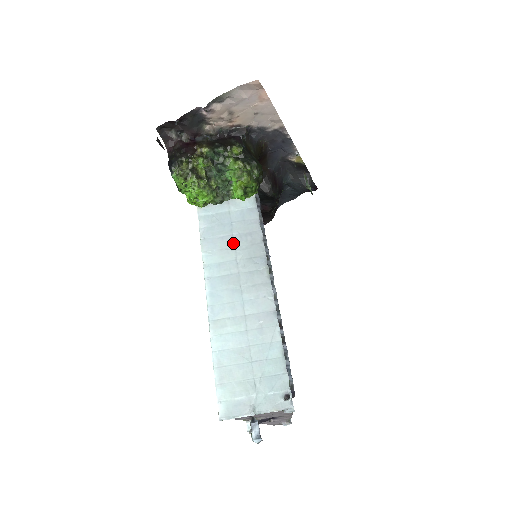
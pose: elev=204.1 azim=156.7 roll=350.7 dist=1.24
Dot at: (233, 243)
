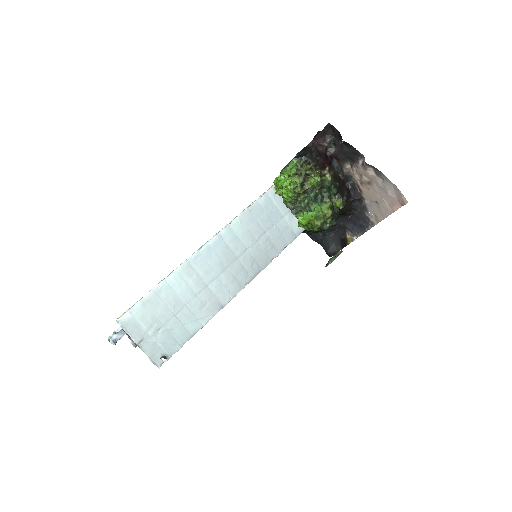
Dot at: (259, 237)
